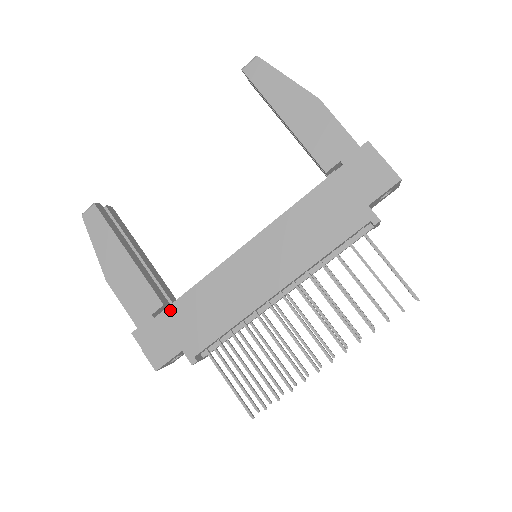
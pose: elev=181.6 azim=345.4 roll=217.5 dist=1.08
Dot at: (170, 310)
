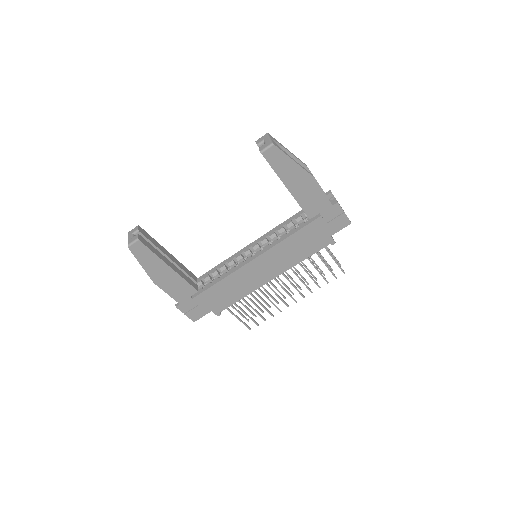
Dot at: (203, 294)
